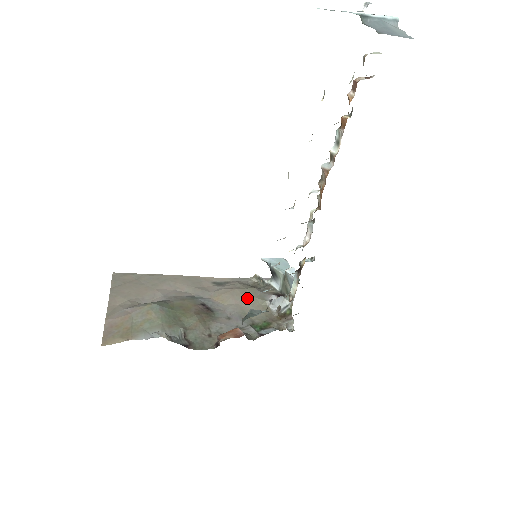
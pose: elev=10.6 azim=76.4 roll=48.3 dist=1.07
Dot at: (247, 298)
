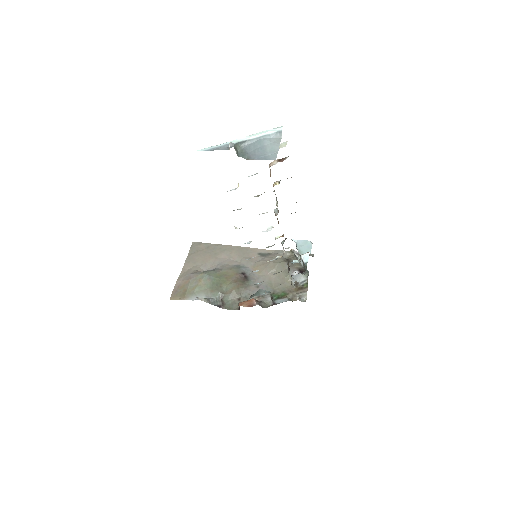
Dot at: (276, 271)
